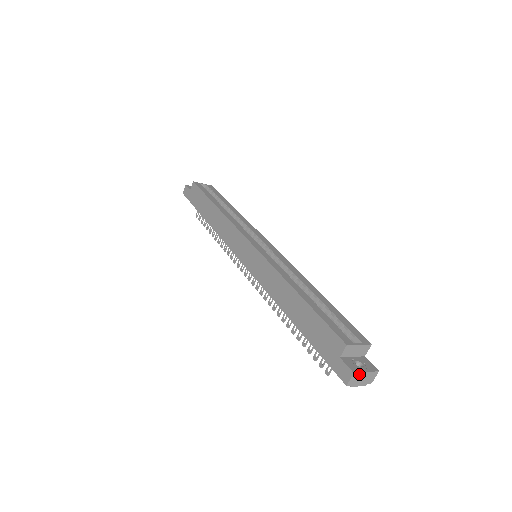
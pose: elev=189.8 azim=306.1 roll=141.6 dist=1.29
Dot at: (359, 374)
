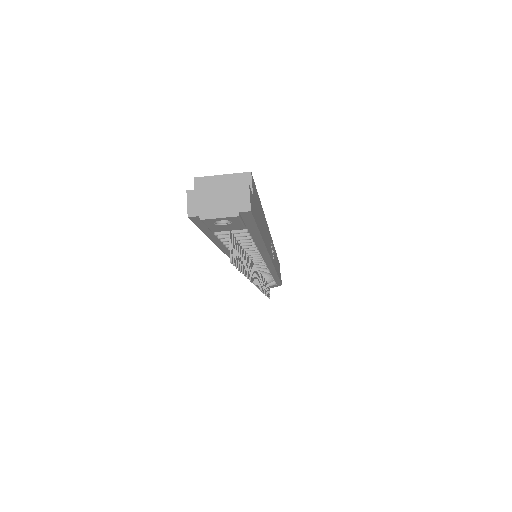
Dot at: (202, 193)
